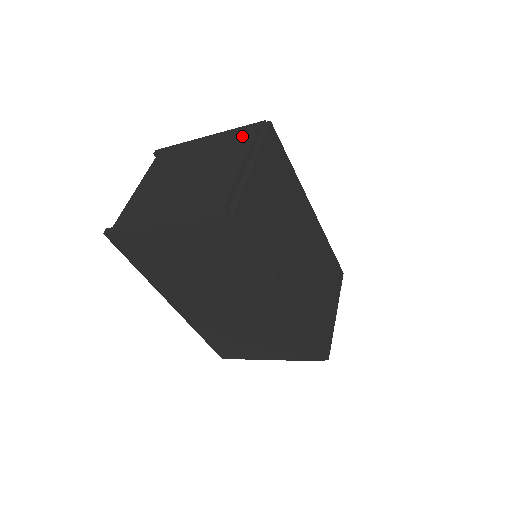
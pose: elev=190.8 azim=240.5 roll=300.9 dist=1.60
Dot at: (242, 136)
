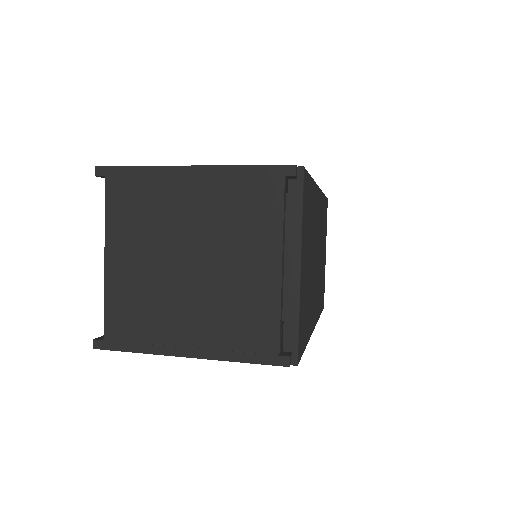
Dot at: (262, 194)
